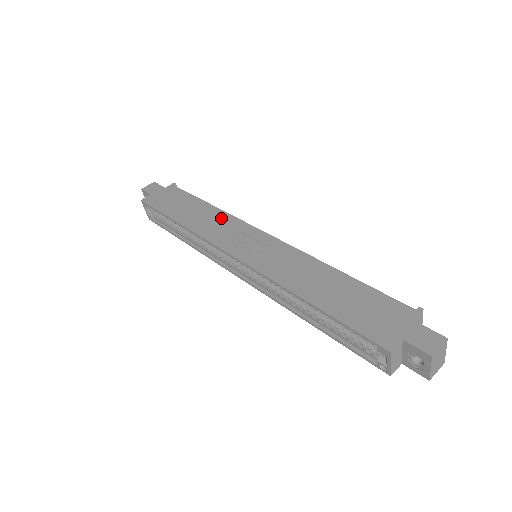
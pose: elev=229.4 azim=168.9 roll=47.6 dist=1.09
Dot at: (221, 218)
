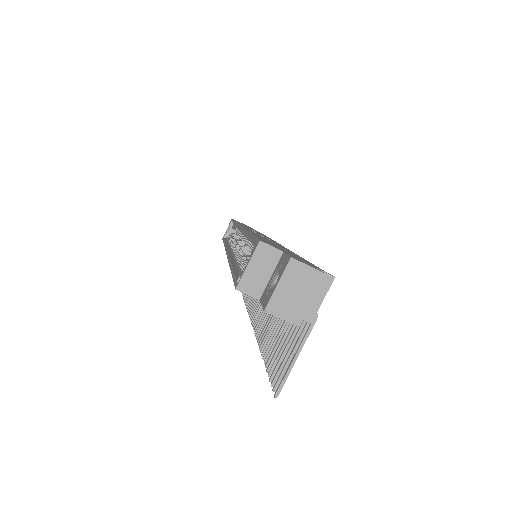
Dot at: occluded
